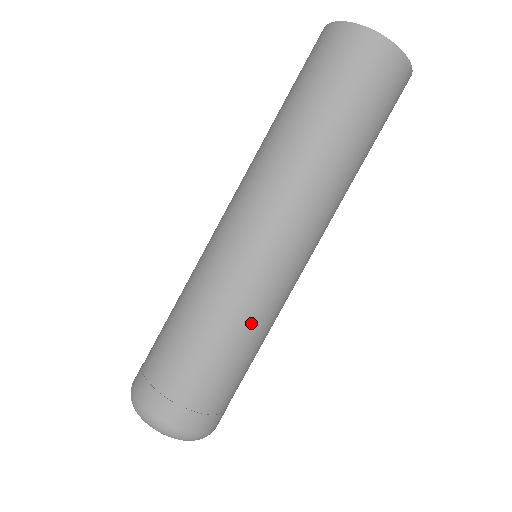
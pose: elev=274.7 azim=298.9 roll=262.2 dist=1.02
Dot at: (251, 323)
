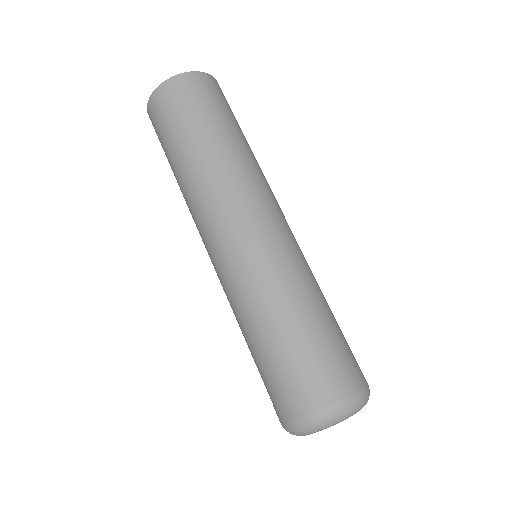
Dot at: (303, 280)
